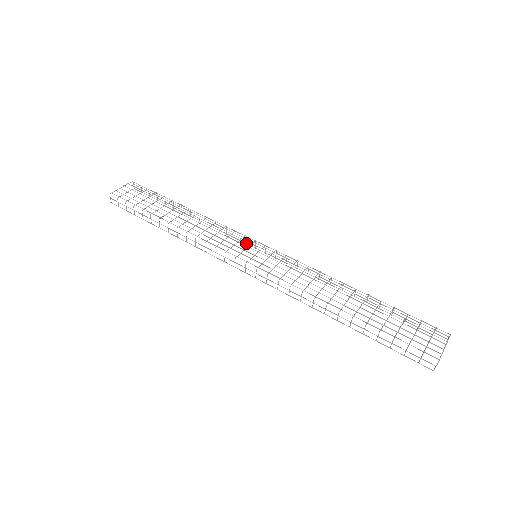
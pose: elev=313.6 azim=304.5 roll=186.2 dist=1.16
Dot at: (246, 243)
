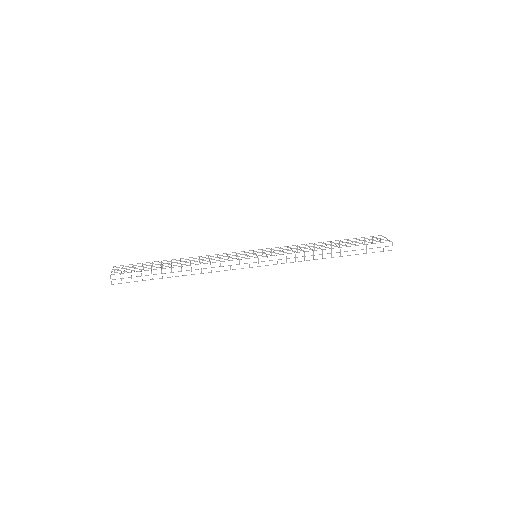
Dot at: occluded
